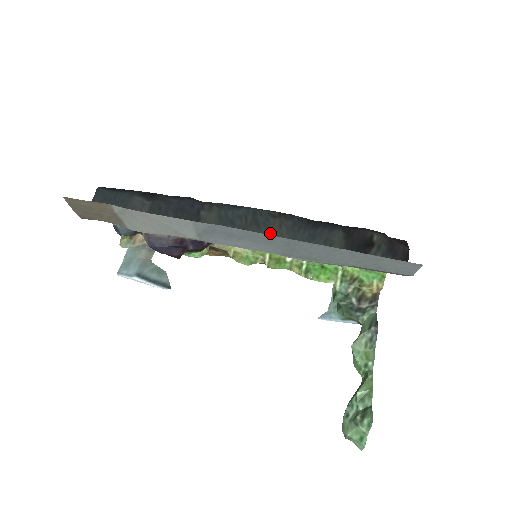
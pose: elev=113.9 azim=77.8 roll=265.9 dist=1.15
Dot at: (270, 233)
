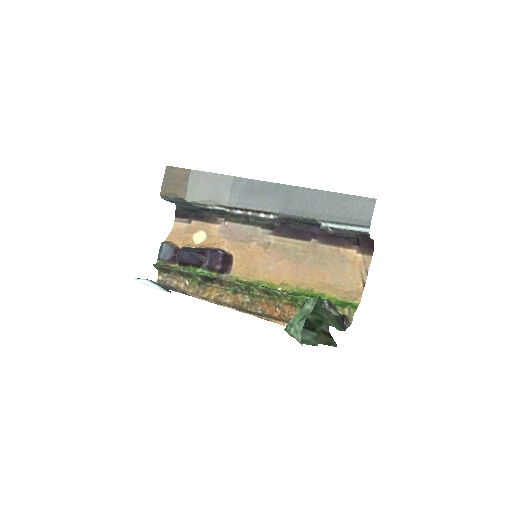
Dot at: occluded
